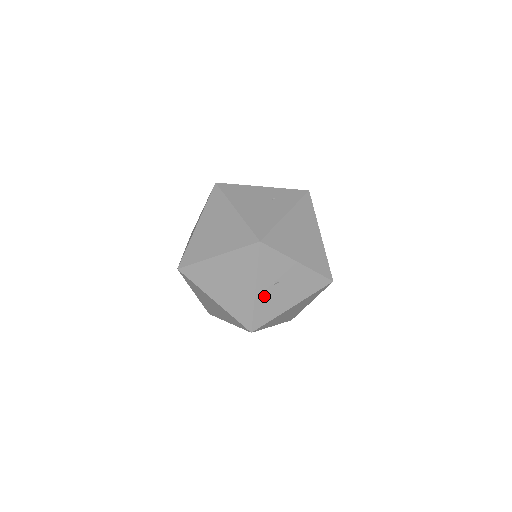
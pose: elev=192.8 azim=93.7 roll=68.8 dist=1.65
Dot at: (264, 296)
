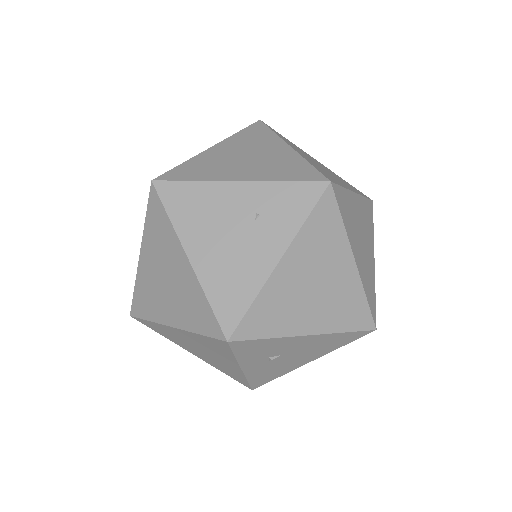
Dot at: (259, 369)
